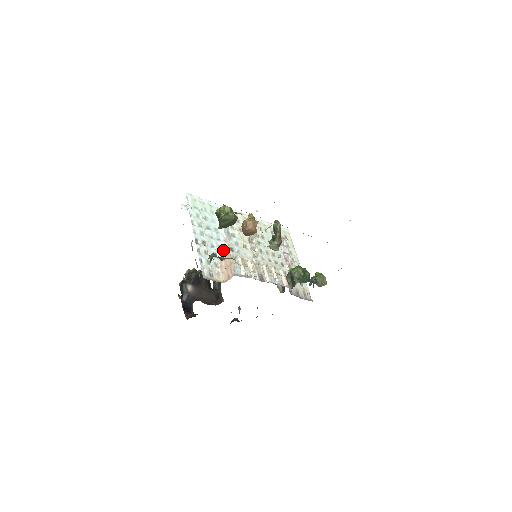
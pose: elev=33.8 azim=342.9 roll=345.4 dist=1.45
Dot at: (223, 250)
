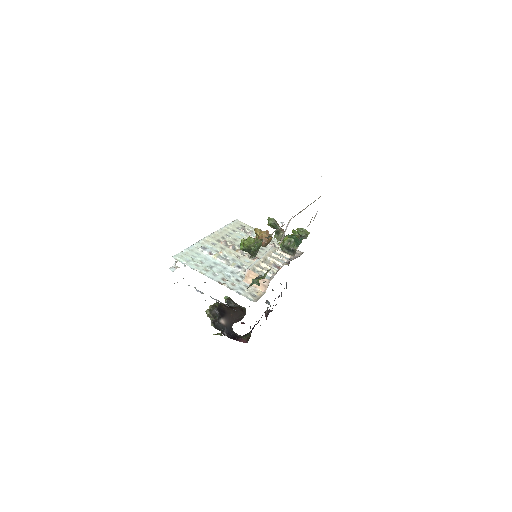
Dot at: (236, 272)
